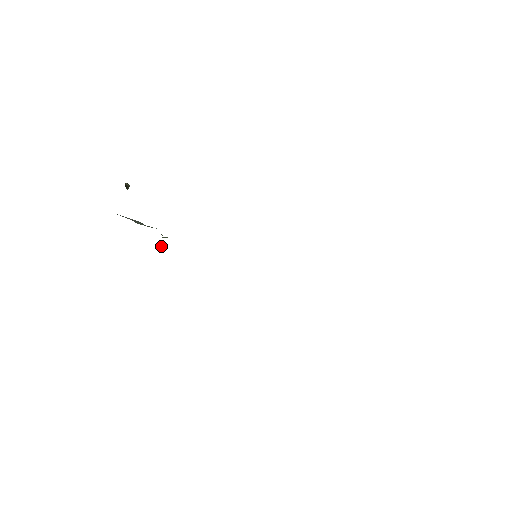
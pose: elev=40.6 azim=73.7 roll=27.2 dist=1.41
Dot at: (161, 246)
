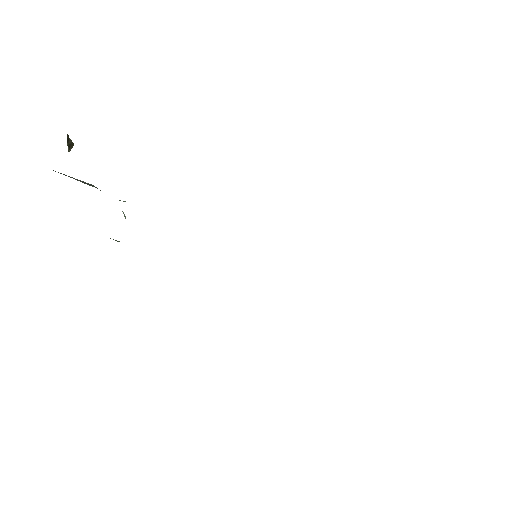
Dot at: (117, 241)
